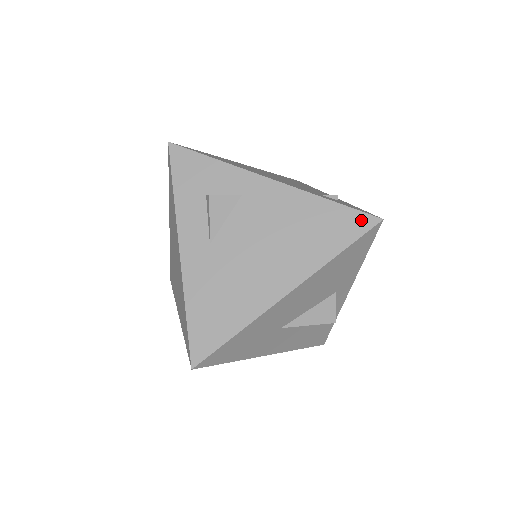
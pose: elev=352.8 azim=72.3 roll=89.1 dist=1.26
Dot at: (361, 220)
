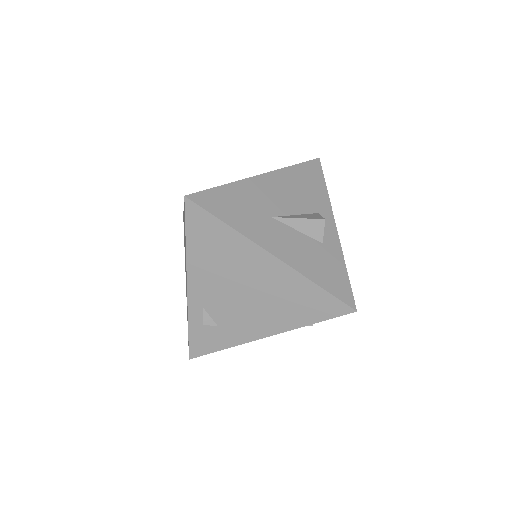
Dot at: occluded
